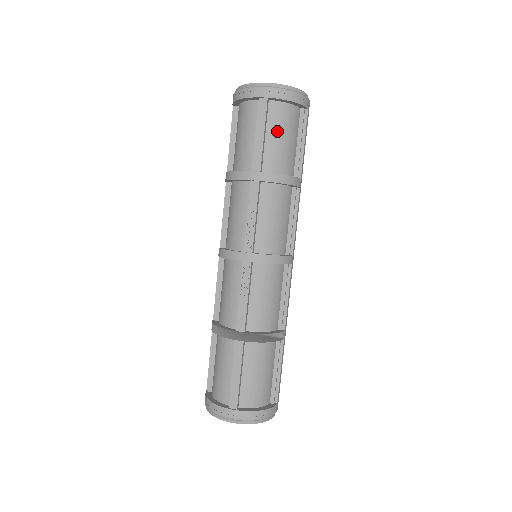
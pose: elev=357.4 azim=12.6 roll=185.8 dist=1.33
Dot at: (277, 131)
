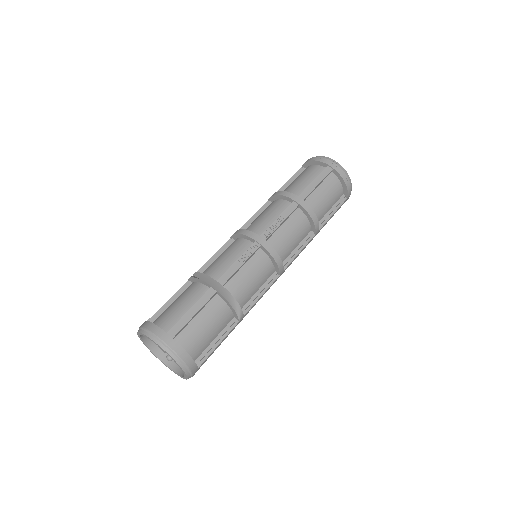
Dot at: (326, 190)
